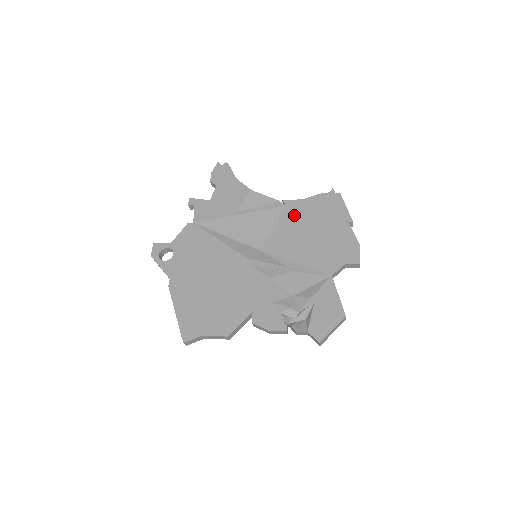
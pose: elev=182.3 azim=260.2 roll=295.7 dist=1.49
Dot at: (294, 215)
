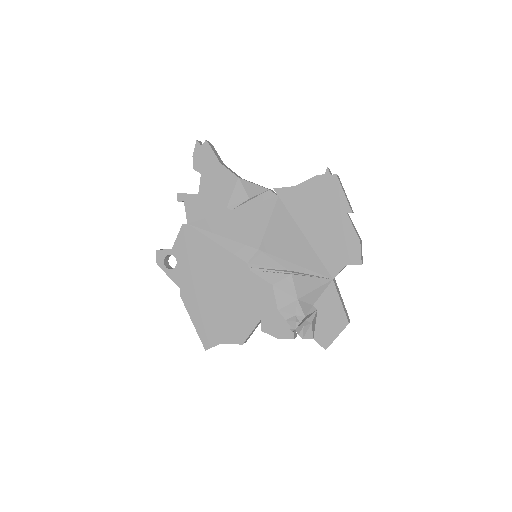
Dot at: (288, 208)
